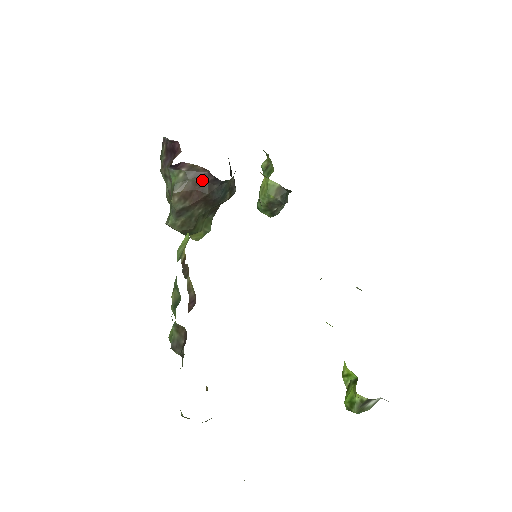
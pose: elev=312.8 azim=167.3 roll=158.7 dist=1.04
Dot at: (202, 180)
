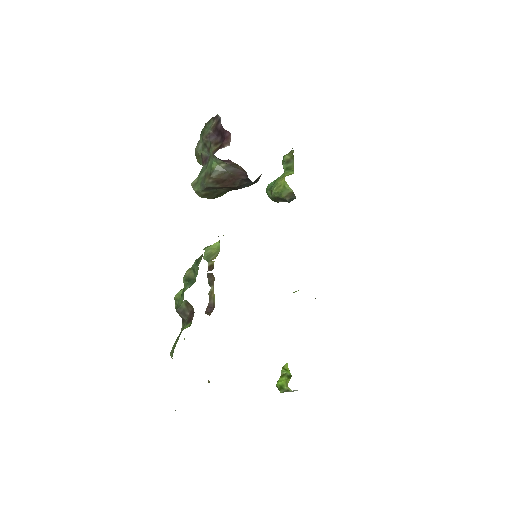
Dot at: (238, 176)
